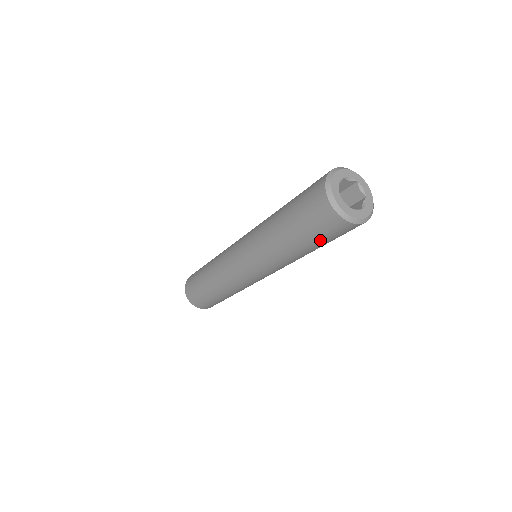
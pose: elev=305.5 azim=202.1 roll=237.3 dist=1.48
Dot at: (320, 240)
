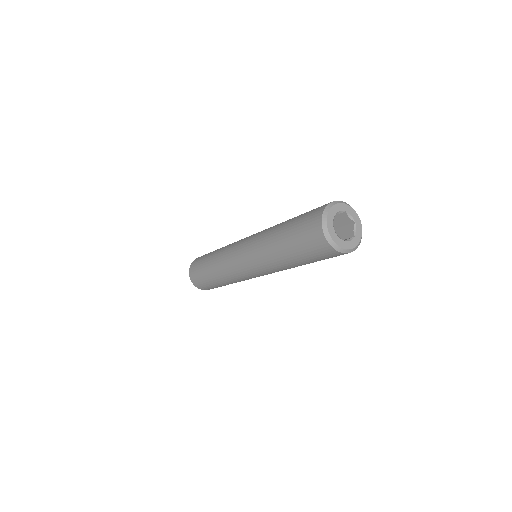
Dot at: occluded
